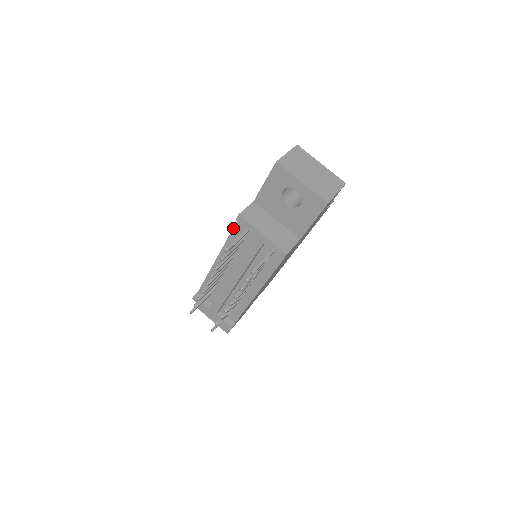
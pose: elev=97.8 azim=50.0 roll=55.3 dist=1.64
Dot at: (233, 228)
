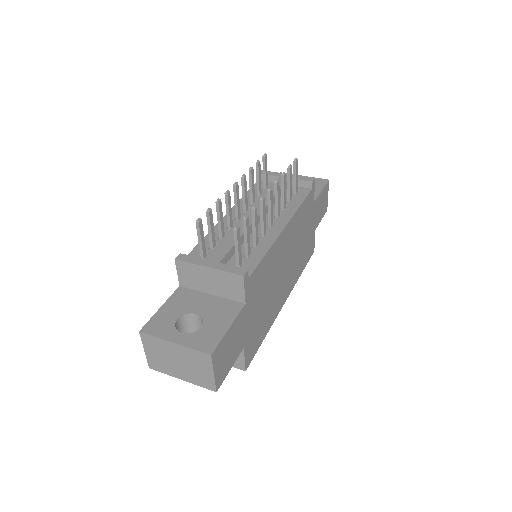
Dot at: occluded
